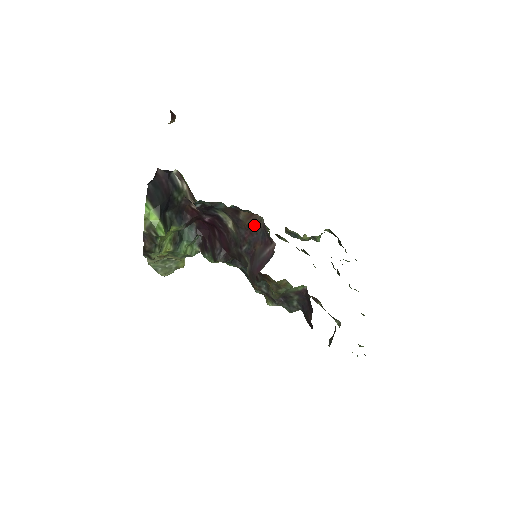
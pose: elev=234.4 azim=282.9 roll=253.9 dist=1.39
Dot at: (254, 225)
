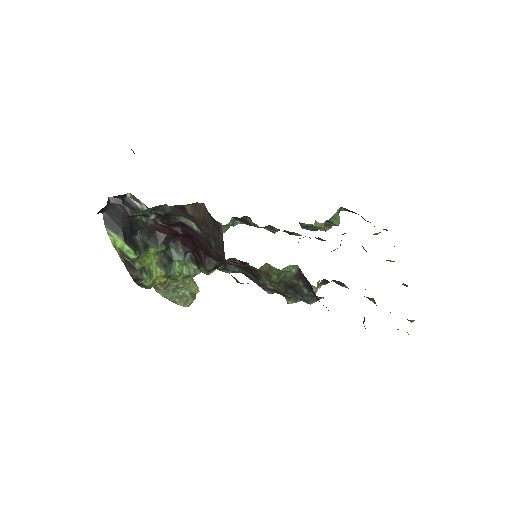
Dot at: (203, 215)
